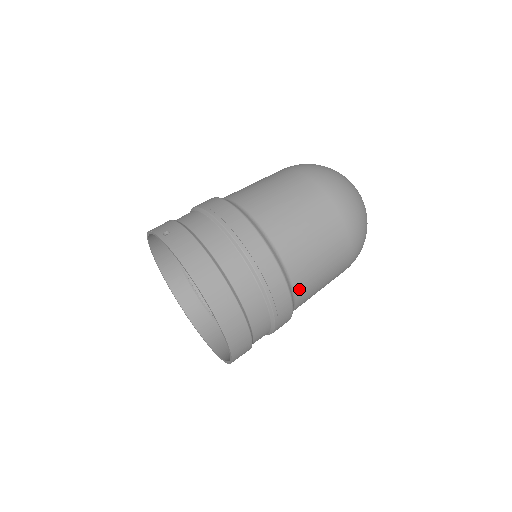
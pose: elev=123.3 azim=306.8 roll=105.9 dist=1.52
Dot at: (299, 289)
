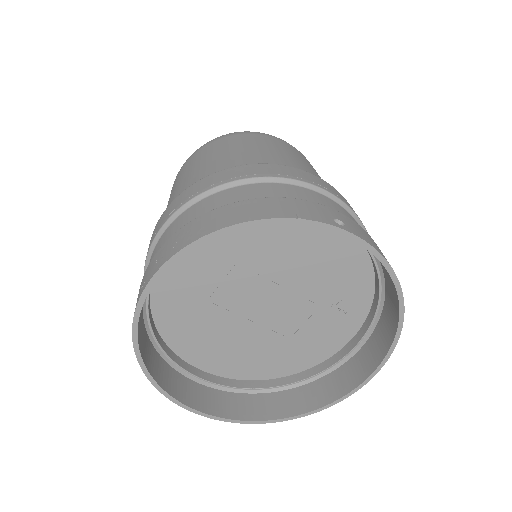
Dot at: occluded
